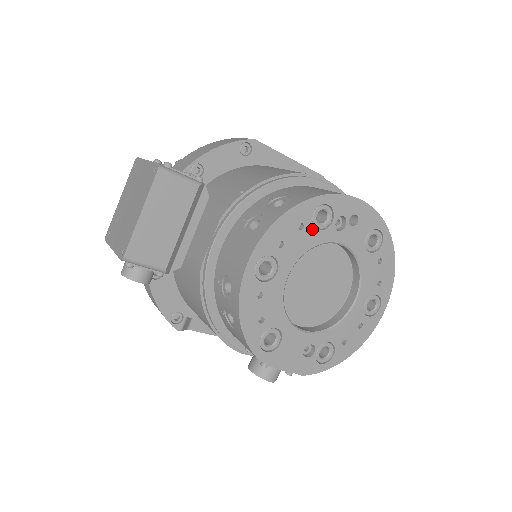
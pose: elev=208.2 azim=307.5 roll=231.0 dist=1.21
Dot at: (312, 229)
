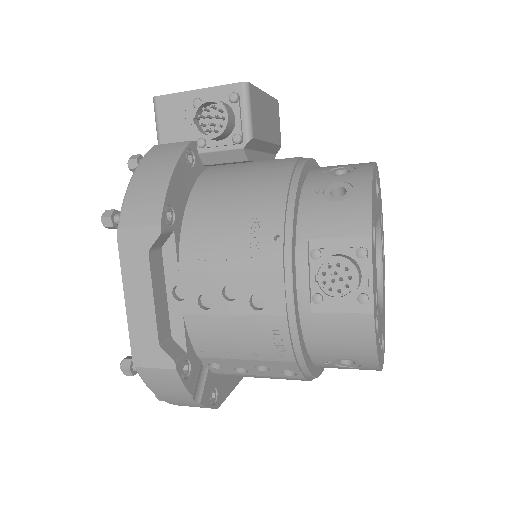
Dot at: (380, 215)
